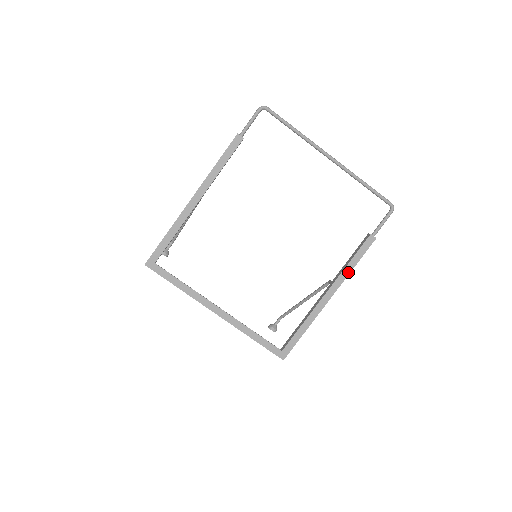
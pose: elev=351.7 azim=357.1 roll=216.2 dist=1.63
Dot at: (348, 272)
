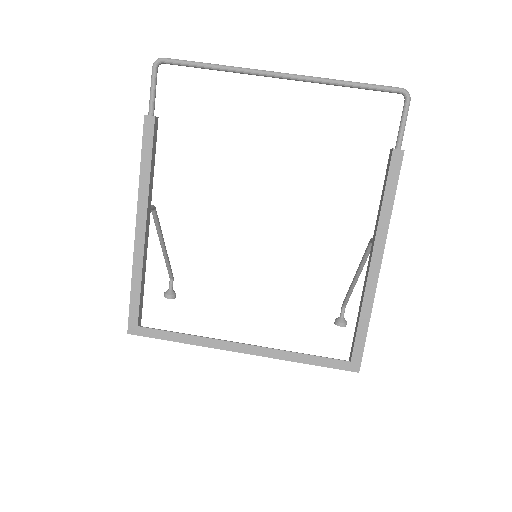
Dot at: (387, 217)
